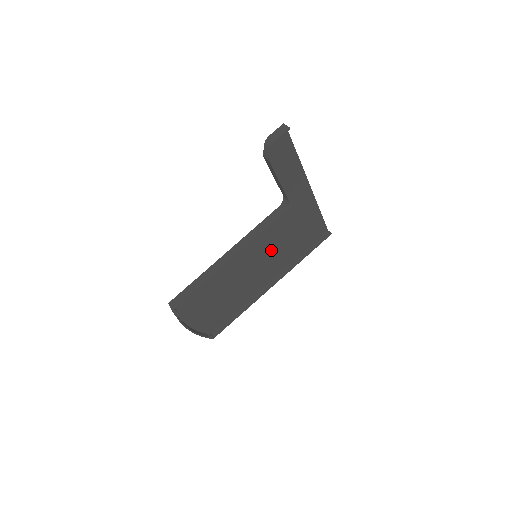
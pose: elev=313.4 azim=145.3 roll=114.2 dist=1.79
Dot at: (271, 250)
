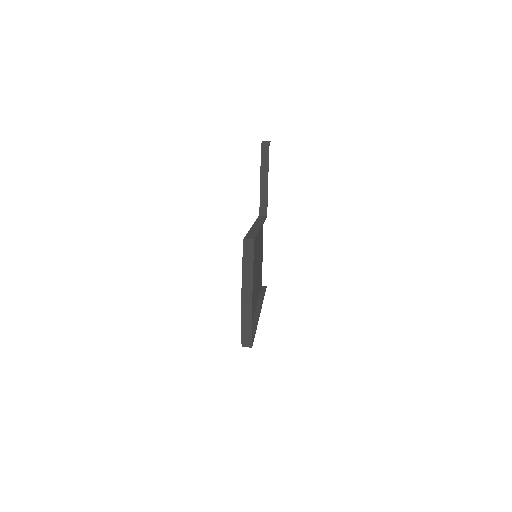
Dot at: occluded
